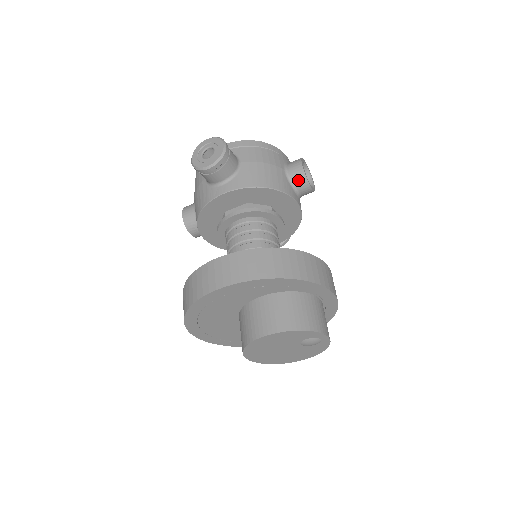
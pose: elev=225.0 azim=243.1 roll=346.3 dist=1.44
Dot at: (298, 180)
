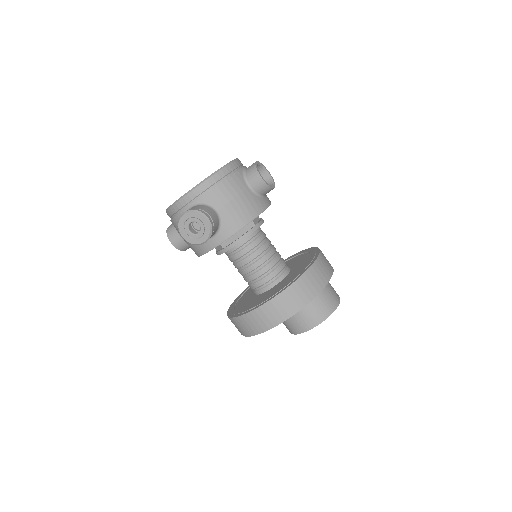
Dot at: (264, 191)
